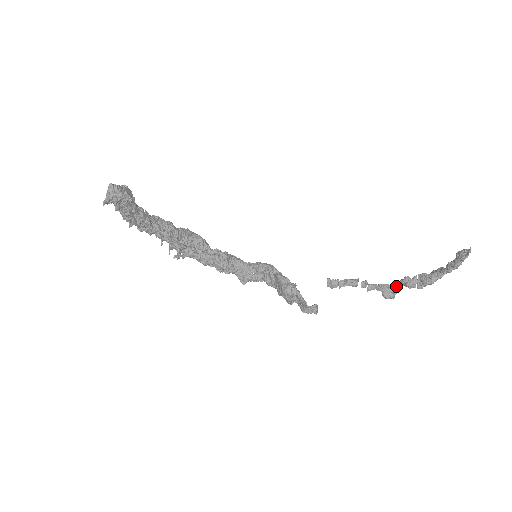
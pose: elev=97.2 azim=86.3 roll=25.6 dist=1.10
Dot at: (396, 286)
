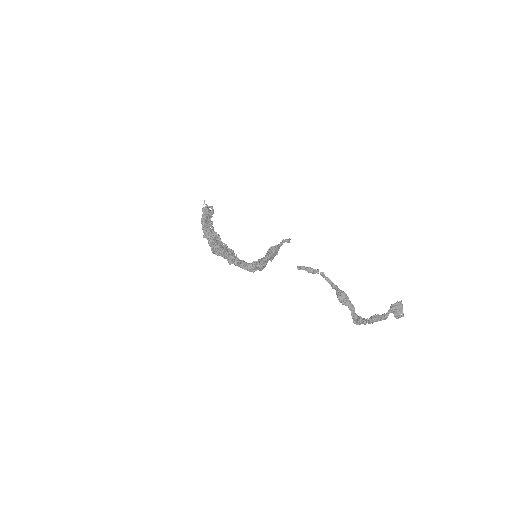
Dot at: (347, 298)
